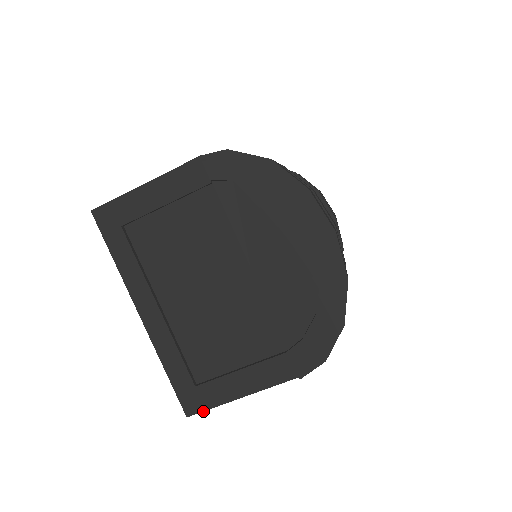
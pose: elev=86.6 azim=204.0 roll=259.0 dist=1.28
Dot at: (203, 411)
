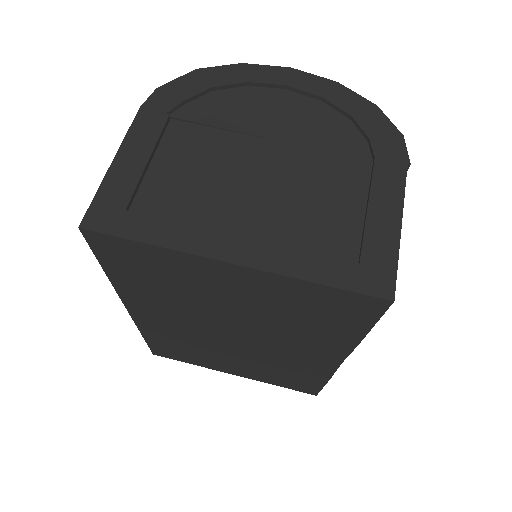
Dot at: (396, 277)
